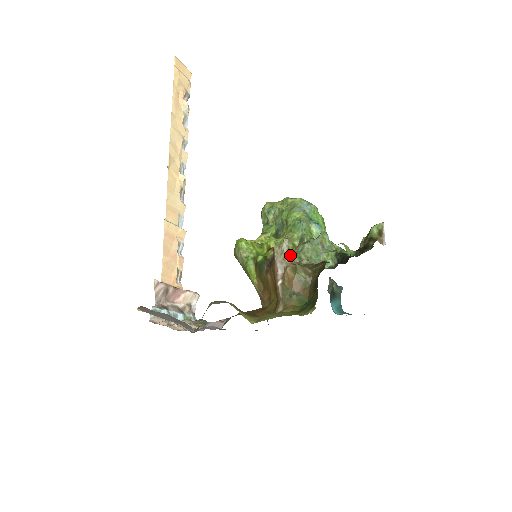
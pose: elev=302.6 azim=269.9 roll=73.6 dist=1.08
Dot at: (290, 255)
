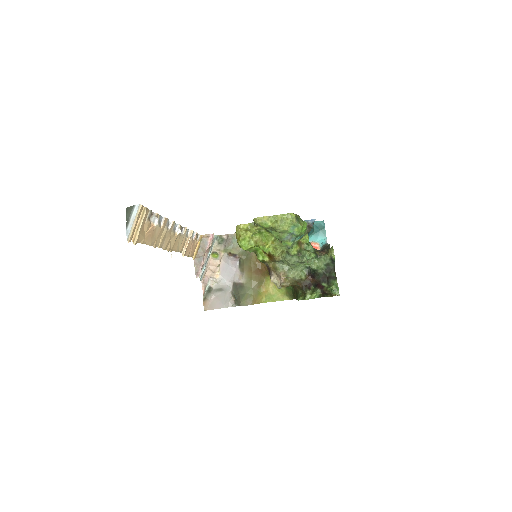
Dot at: (280, 261)
